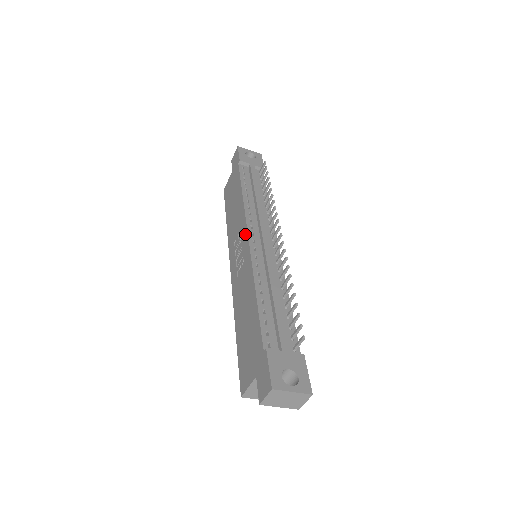
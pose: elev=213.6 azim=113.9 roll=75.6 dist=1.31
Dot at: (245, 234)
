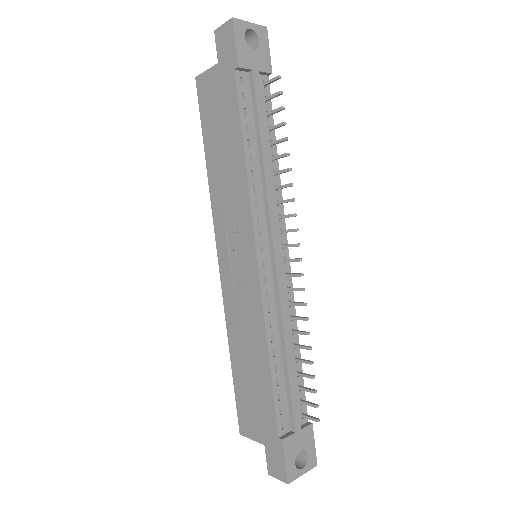
Dot at: (251, 246)
